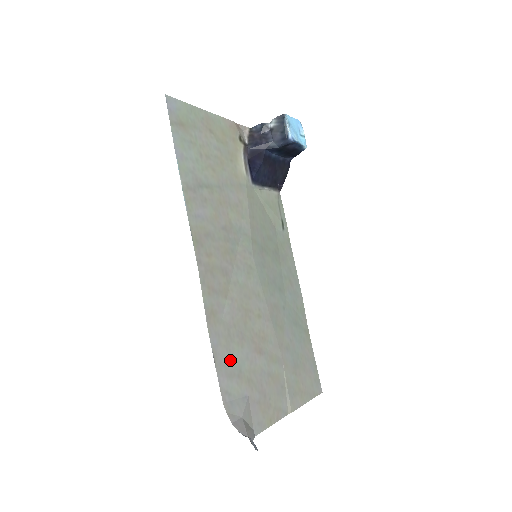
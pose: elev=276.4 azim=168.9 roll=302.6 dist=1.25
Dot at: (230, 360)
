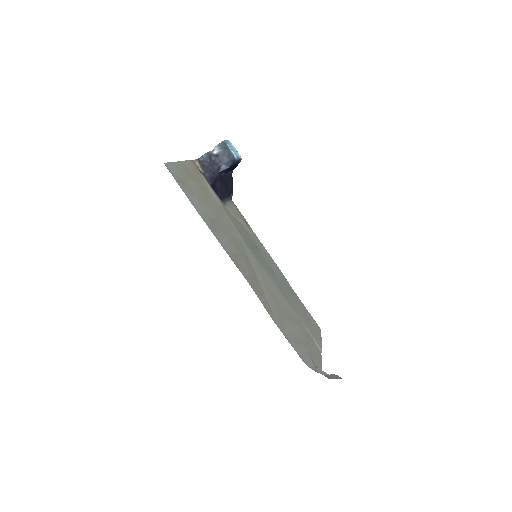
Dot at: (289, 334)
